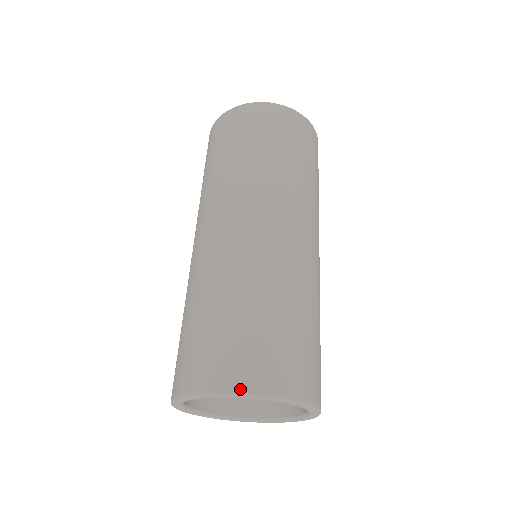
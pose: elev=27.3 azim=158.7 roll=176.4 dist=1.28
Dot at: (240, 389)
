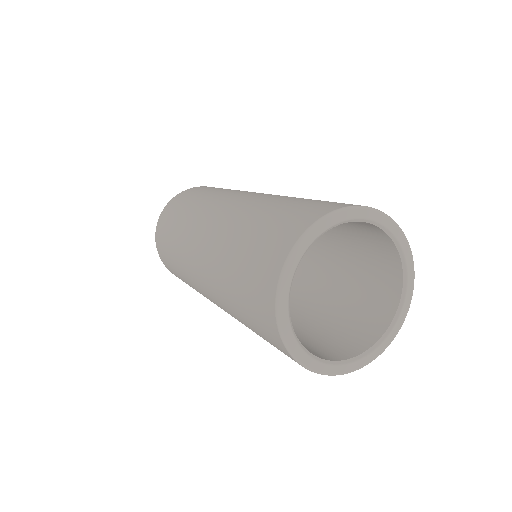
Dot at: (320, 216)
